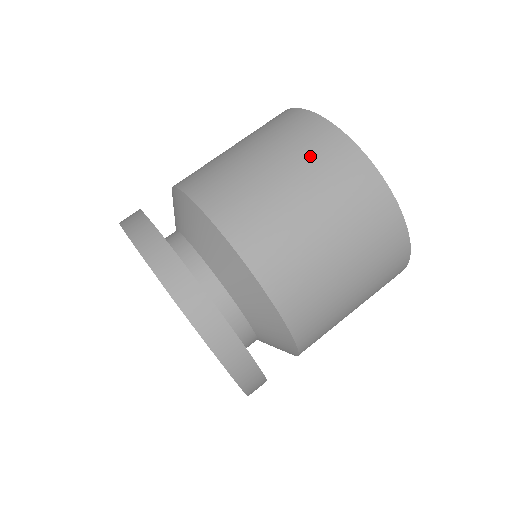
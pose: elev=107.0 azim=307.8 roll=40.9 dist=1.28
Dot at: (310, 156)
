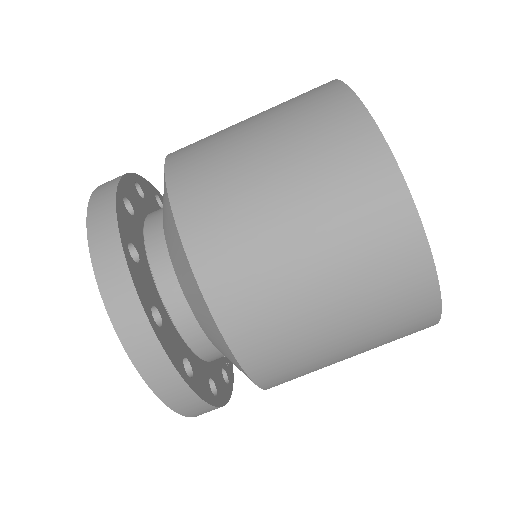
Dot at: (384, 313)
